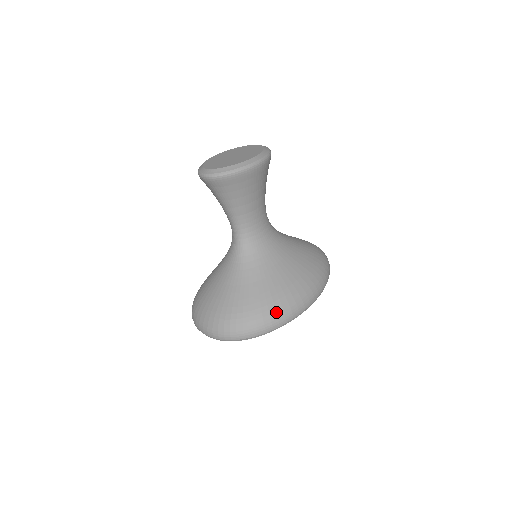
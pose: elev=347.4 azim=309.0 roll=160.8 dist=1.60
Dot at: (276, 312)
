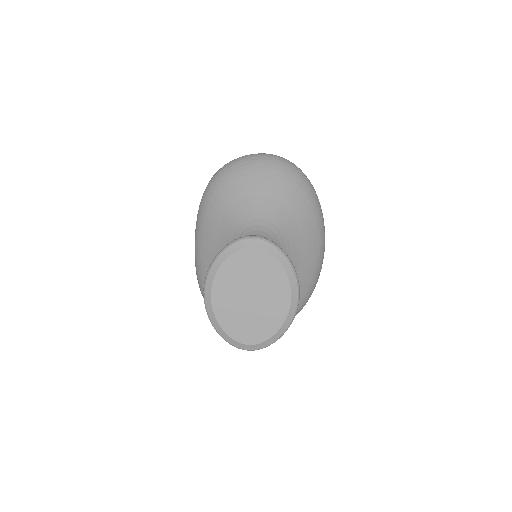
Dot at: (308, 298)
